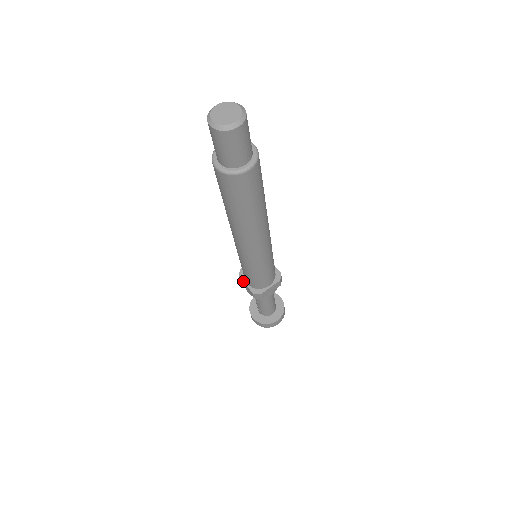
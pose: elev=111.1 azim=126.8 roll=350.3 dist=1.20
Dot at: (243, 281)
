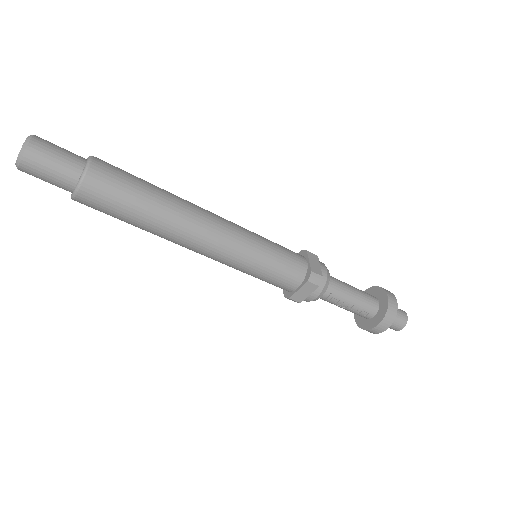
Dot at: (294, 293)
